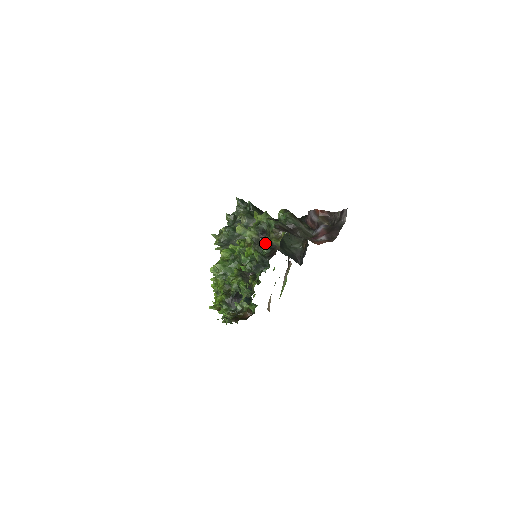
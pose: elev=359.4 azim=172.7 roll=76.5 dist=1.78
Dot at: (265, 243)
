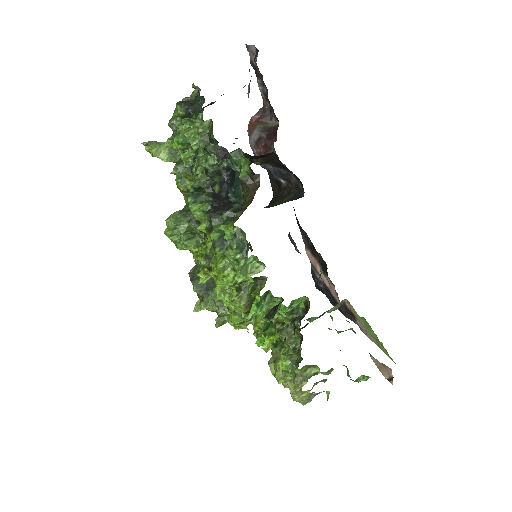
Dot at: occluded
